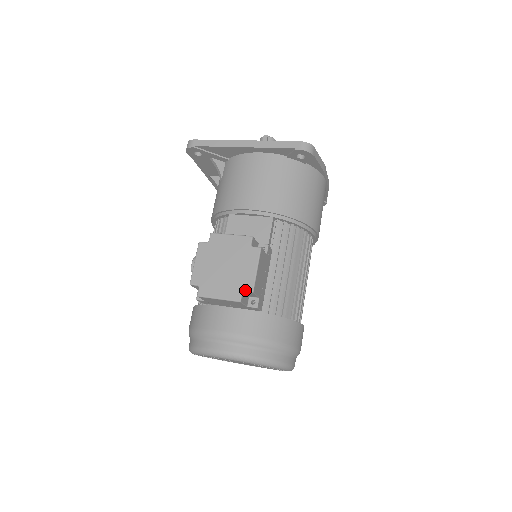
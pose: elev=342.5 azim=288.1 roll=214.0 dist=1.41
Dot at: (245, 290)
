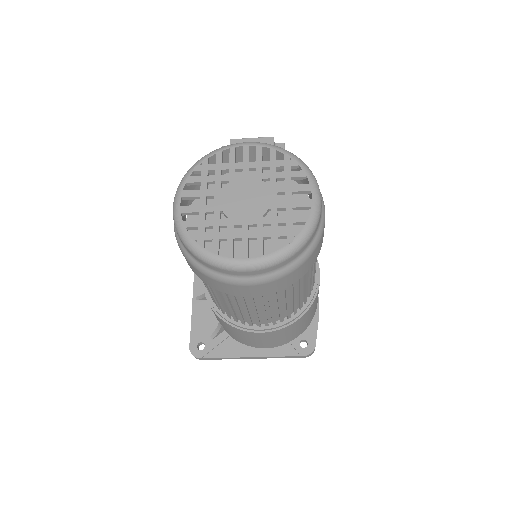
Dot at: (277, 143)
